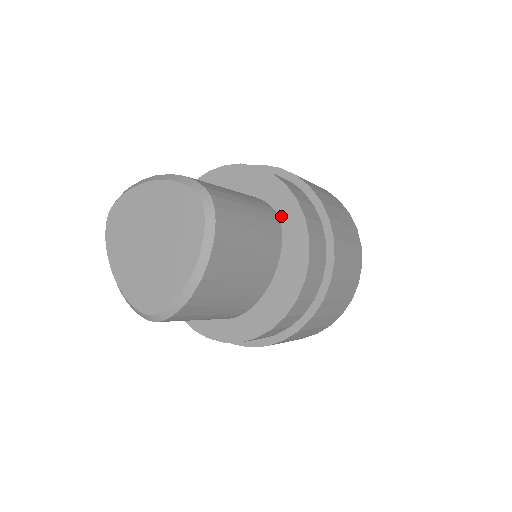
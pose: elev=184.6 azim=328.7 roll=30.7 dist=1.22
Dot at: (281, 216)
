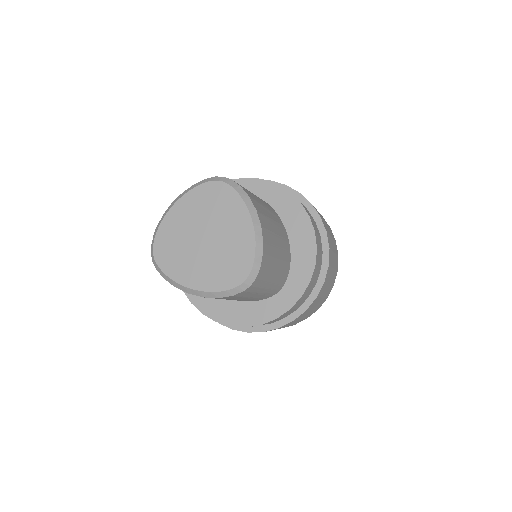
Dot at: (260, 197)
